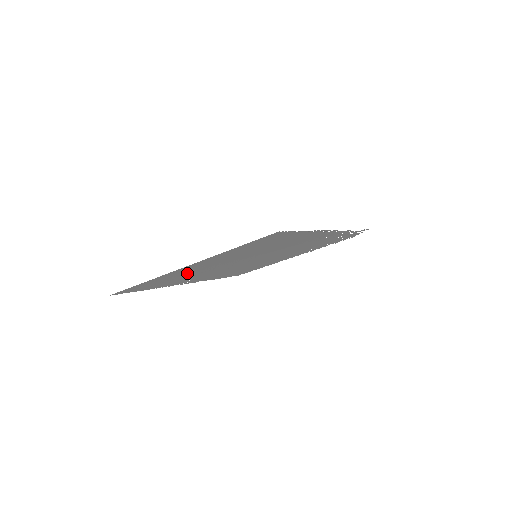
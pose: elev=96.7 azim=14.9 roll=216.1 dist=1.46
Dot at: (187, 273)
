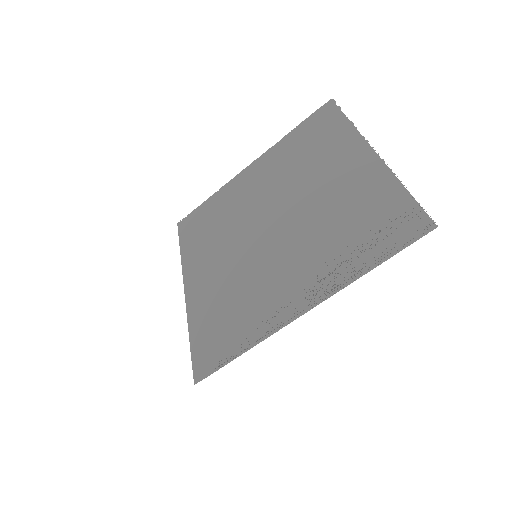
Dot at: (209, 247)
